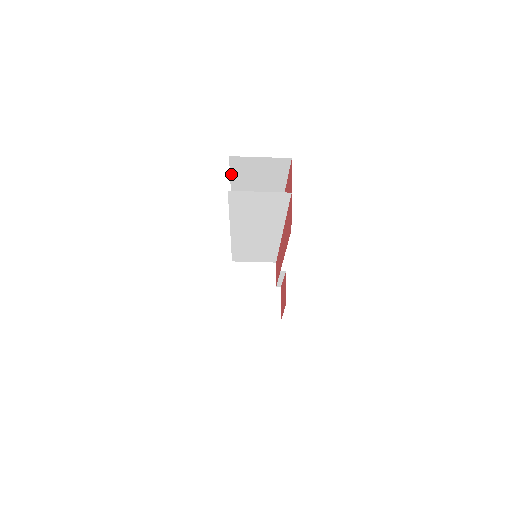
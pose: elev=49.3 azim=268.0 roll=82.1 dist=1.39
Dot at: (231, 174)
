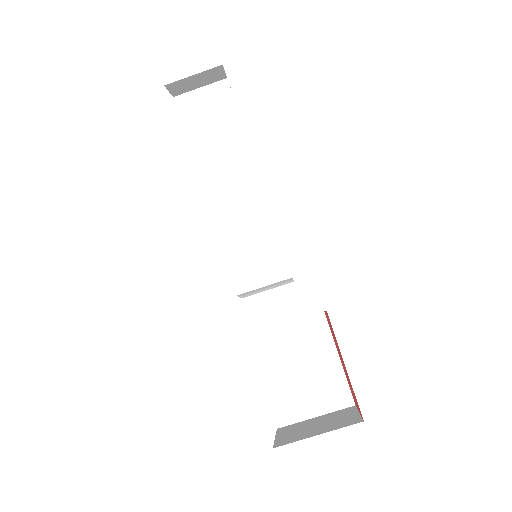
Dot at: occluded
